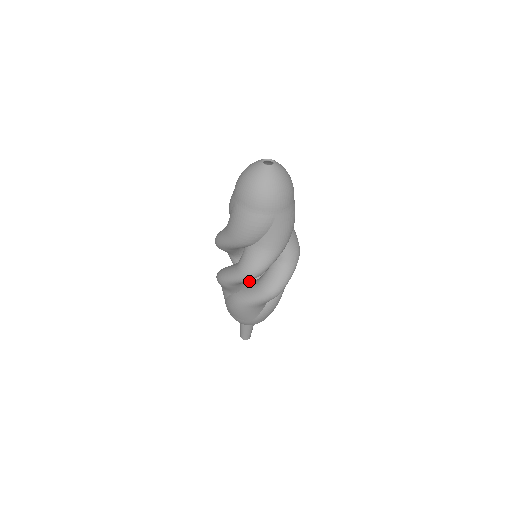
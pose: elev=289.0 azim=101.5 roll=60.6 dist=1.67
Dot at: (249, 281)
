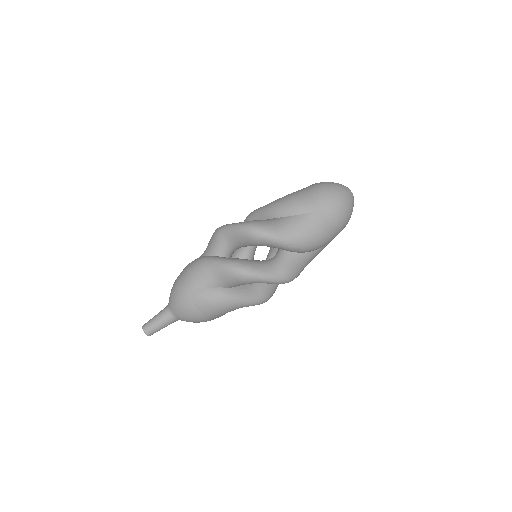
Dot at: occluded
